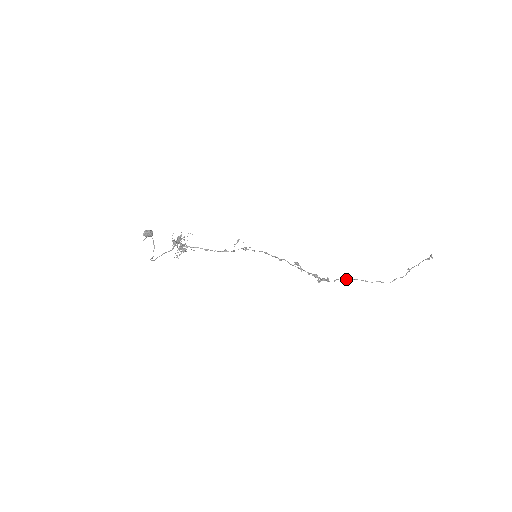
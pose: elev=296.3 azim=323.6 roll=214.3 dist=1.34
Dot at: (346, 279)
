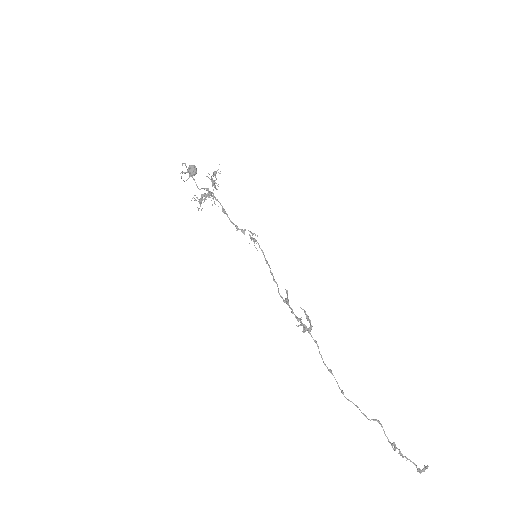
Dot at: occluded
